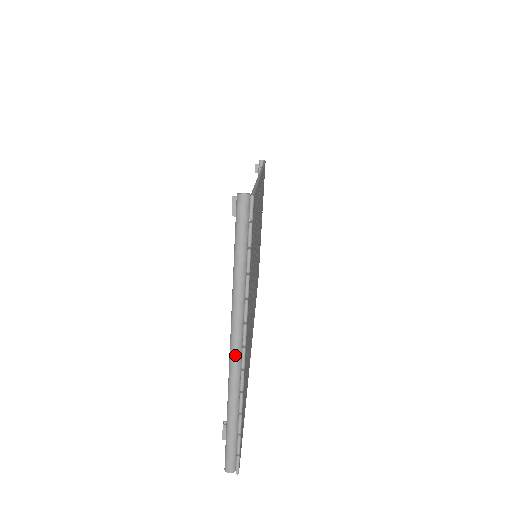
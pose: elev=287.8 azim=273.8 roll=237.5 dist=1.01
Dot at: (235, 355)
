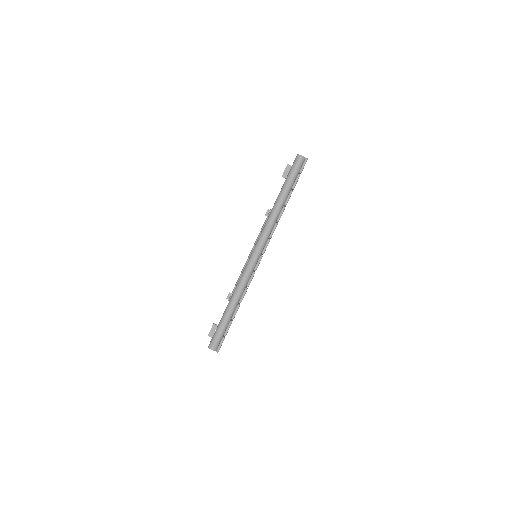
Dot at: (254, 259)
